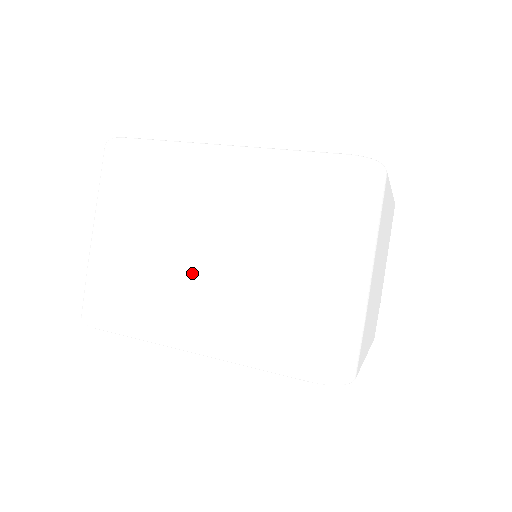
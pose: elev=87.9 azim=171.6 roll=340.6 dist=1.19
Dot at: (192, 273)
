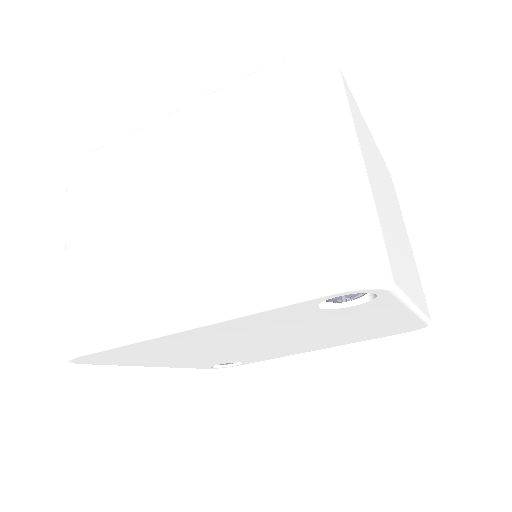
Dot at: (167, 240)
